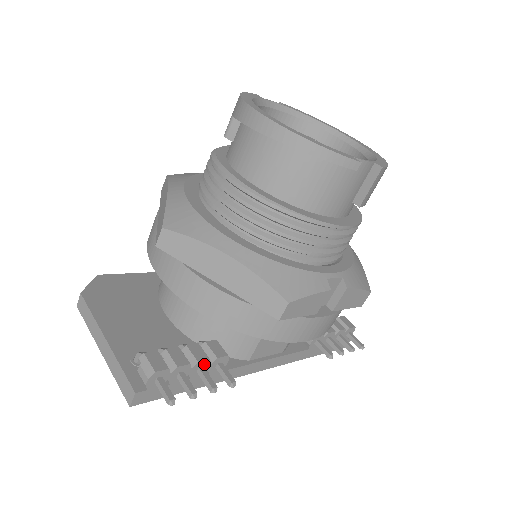
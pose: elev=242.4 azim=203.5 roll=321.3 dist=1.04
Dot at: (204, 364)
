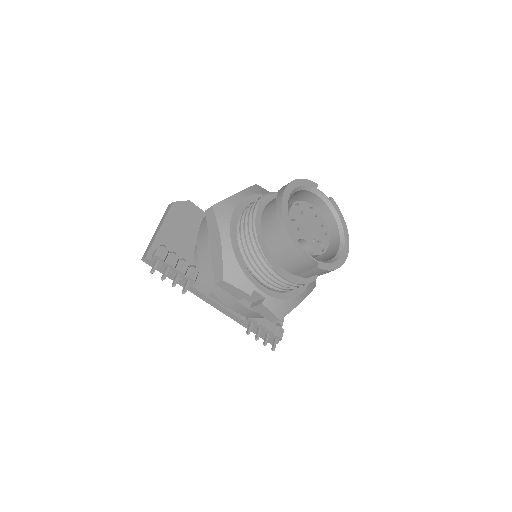
Dot at: (182, 274)
